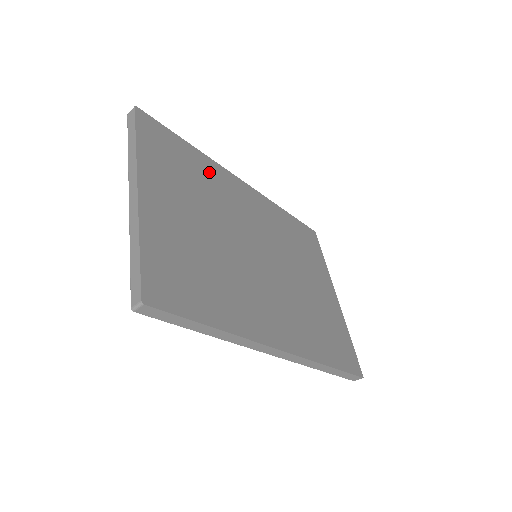
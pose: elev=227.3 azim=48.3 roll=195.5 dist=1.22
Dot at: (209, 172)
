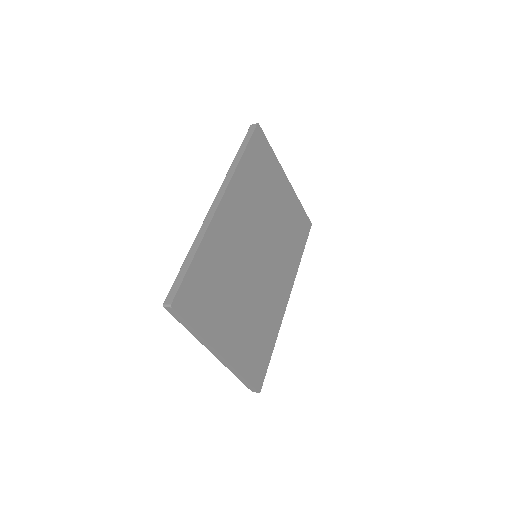
Dot at: (214, 252)
